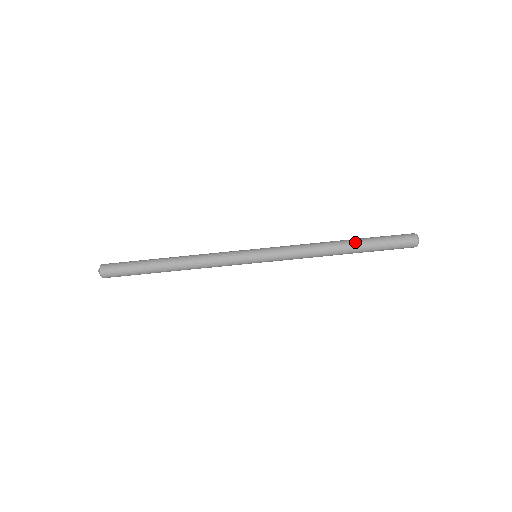
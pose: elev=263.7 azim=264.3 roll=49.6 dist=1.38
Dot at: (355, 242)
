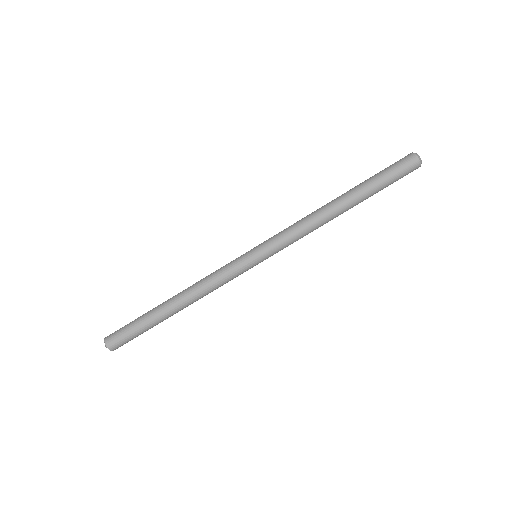
Dot at: (352, 192)
